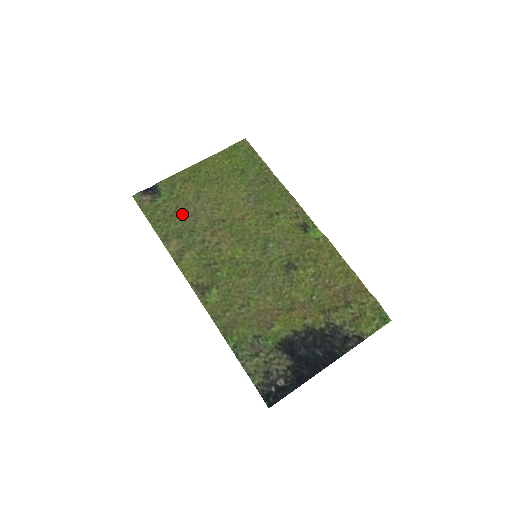
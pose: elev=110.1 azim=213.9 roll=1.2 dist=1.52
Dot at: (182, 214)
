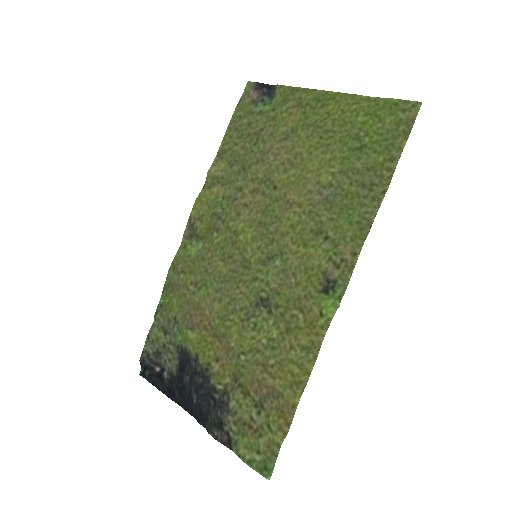
Dot at: (257, 142)
